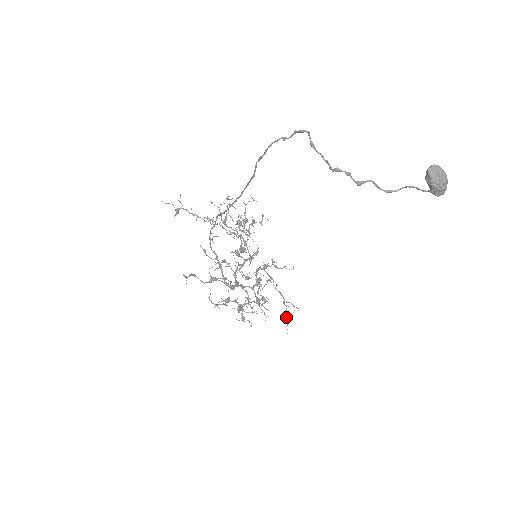
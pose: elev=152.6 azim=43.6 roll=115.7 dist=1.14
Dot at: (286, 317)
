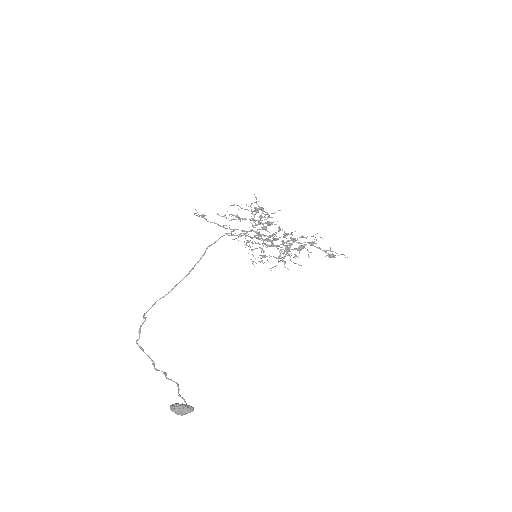
Dot at: (333, 257)
